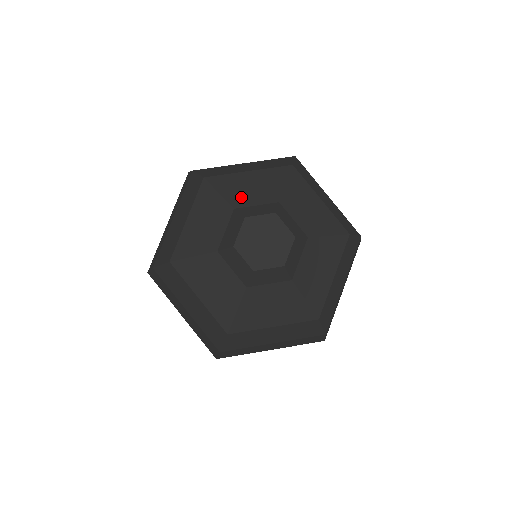
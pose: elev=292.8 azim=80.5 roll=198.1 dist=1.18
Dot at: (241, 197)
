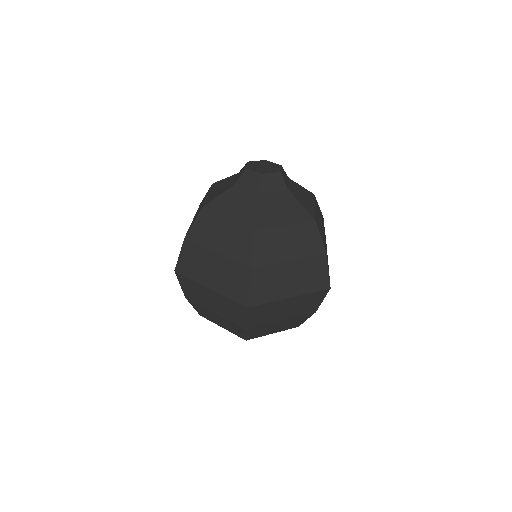
Dot at: occluded
